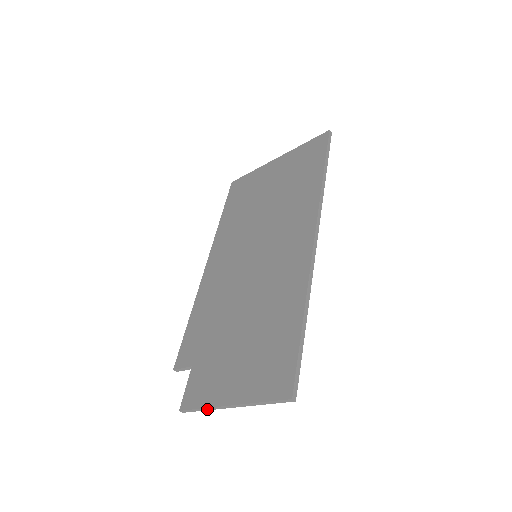
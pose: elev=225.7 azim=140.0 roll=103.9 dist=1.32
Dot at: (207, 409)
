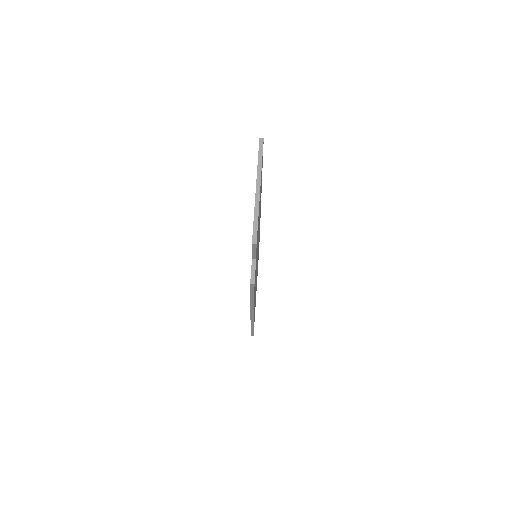
Dot at: (257, 213)
